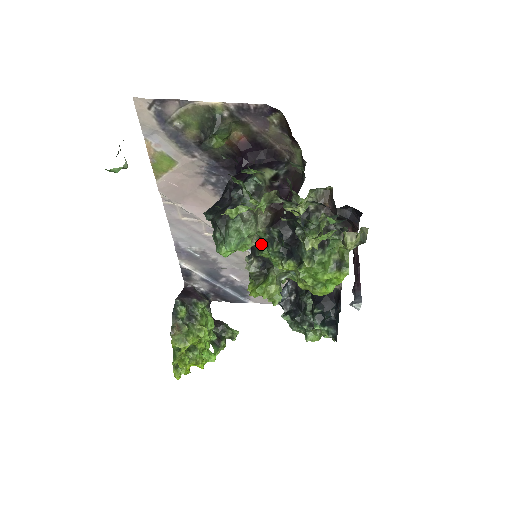
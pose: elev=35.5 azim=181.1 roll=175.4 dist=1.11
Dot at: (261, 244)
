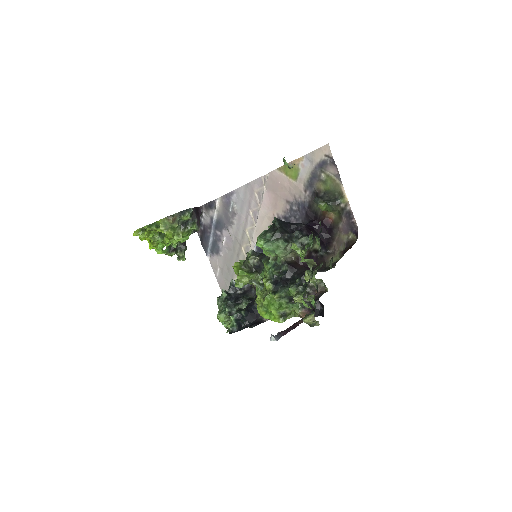
Dot at: (272, 261)
